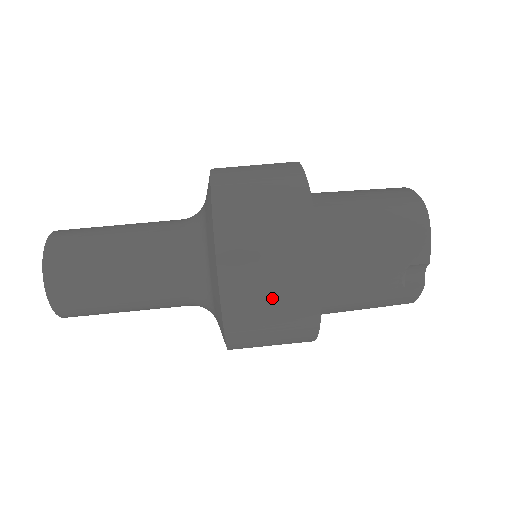
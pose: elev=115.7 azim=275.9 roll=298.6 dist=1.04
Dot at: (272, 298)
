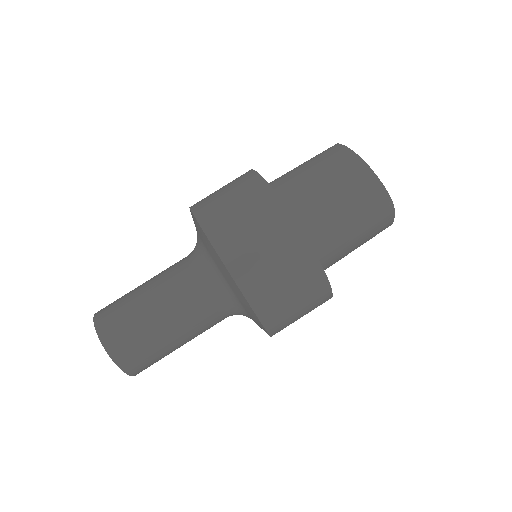
Dot at: occluded
